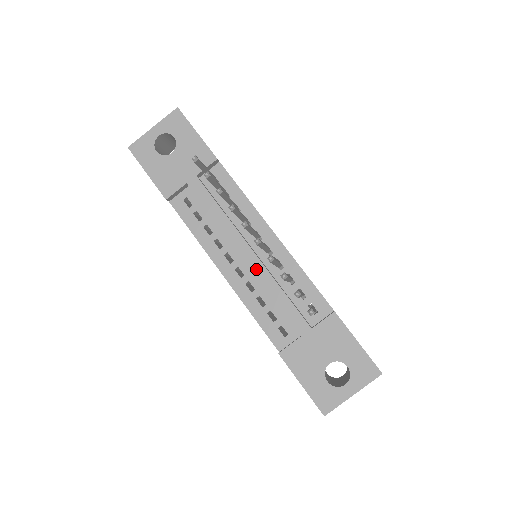
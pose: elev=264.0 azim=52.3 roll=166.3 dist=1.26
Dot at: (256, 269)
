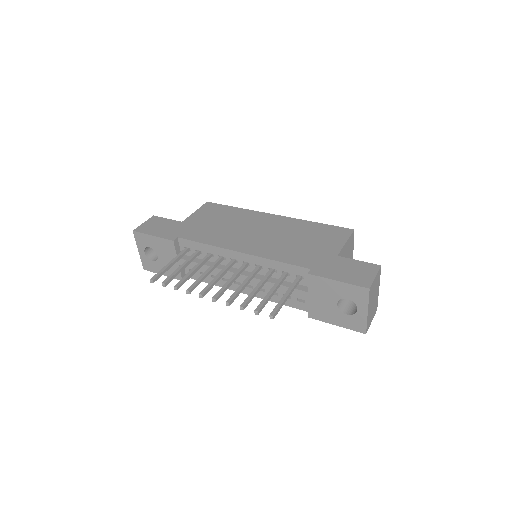
Dot at: (251, 282)
